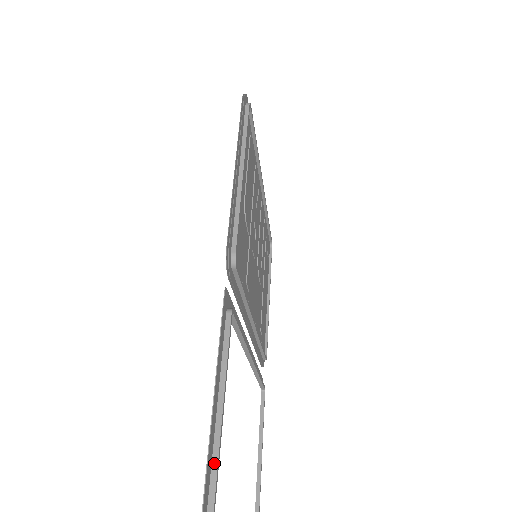
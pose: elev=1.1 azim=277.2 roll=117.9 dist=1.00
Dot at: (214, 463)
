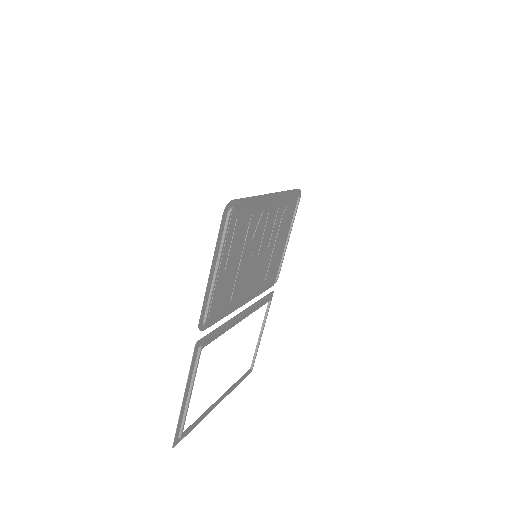
Dot at: (186, 406)
